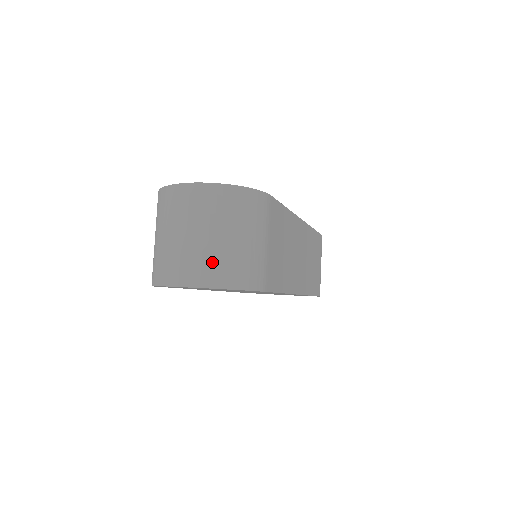
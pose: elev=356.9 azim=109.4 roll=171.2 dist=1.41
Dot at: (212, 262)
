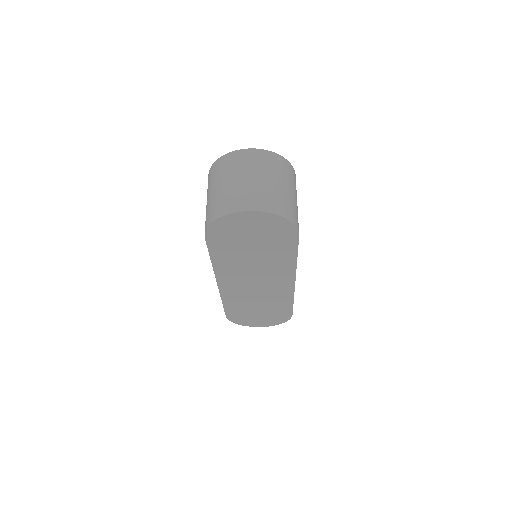
Dot at: (270, 197)
